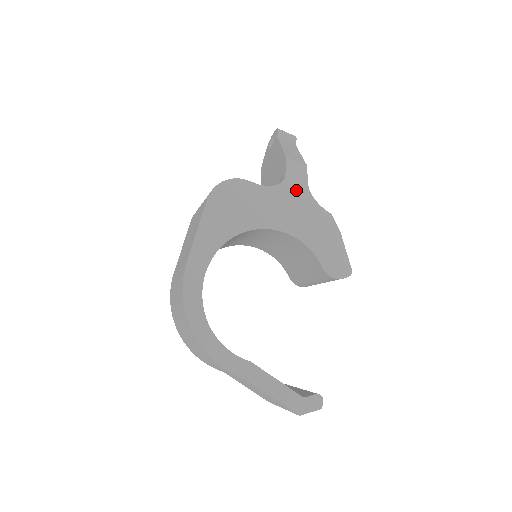
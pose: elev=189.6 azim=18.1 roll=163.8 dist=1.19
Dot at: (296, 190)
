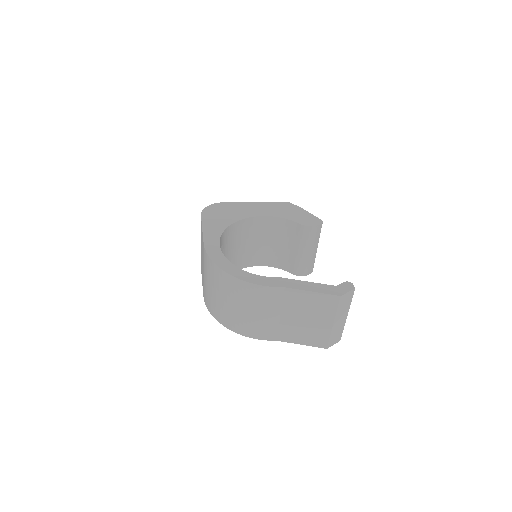
Dot at: occluded
